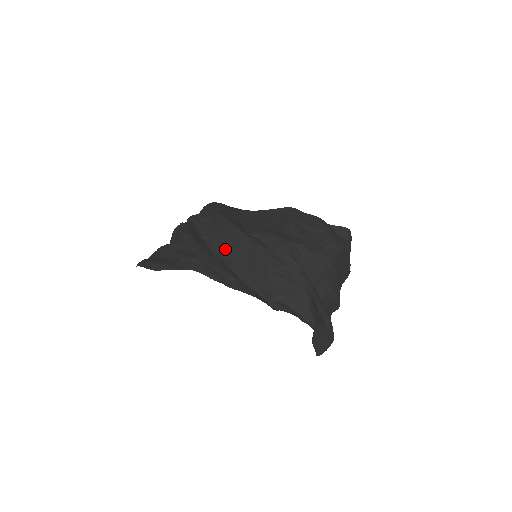
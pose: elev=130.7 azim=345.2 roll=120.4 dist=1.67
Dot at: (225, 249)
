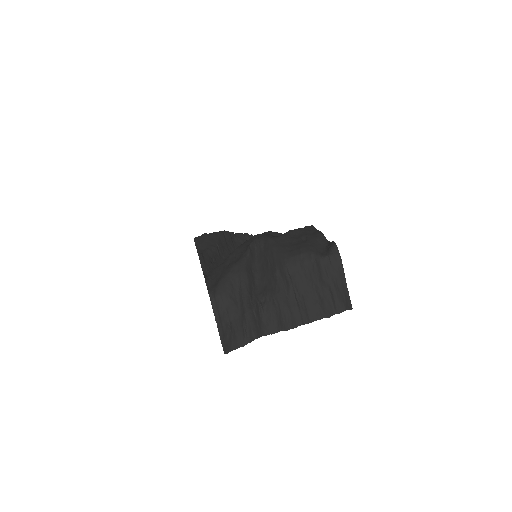
Dot at: occluded
